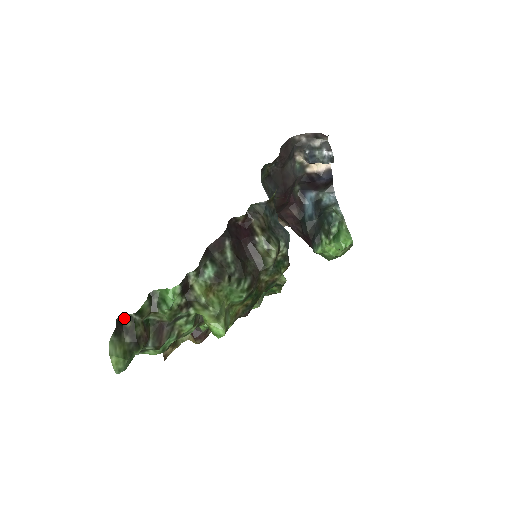
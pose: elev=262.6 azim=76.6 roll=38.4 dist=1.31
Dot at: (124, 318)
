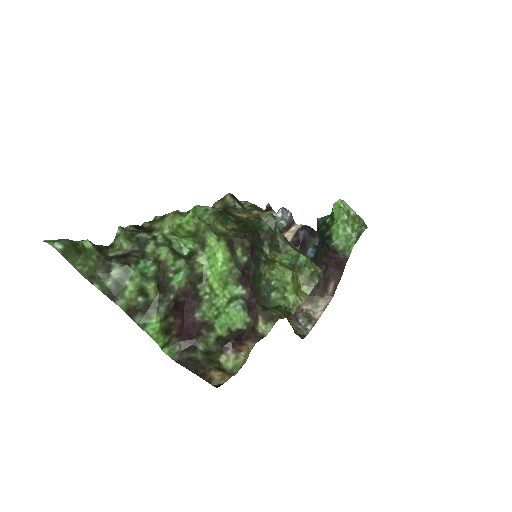
Dot at: occluded
